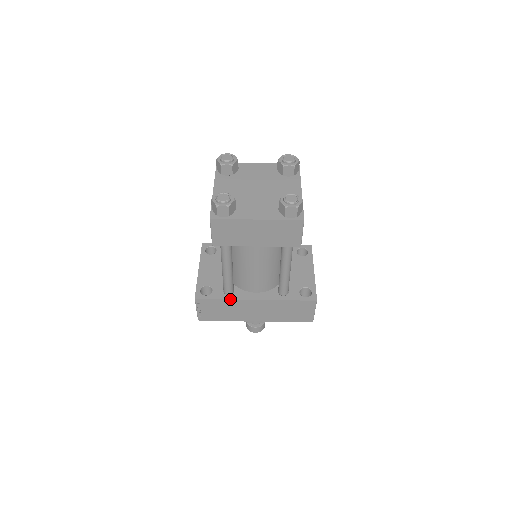
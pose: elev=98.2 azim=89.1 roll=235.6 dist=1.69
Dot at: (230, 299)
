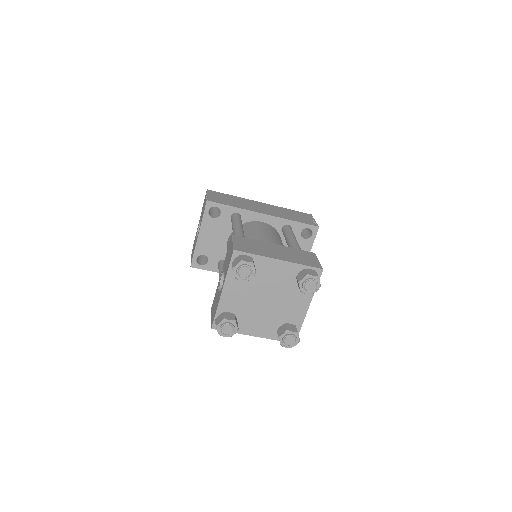
Dot at: occluded
